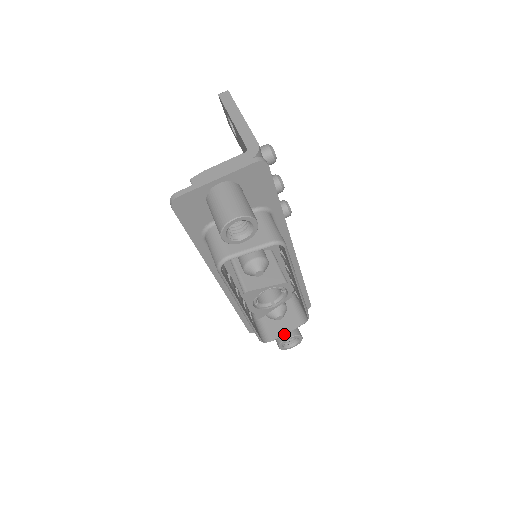
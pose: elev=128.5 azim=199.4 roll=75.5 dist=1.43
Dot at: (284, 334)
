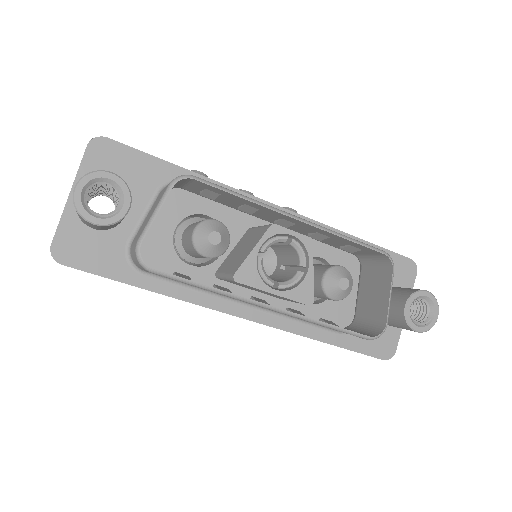
Dot at: (388, 303)
